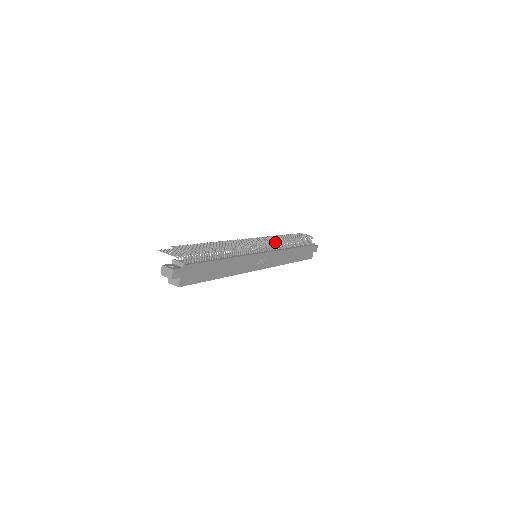
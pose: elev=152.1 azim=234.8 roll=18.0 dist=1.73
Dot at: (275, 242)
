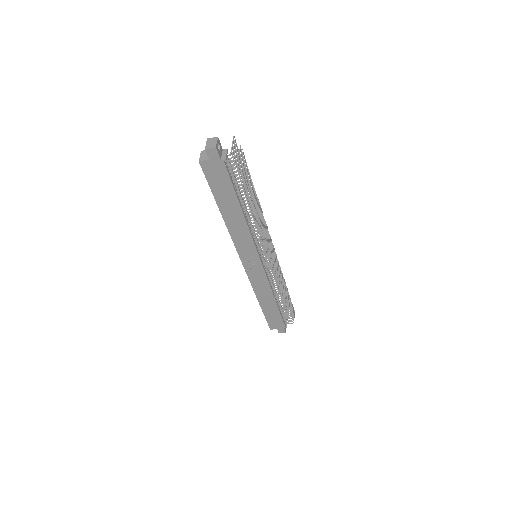
Dot at: occluded
